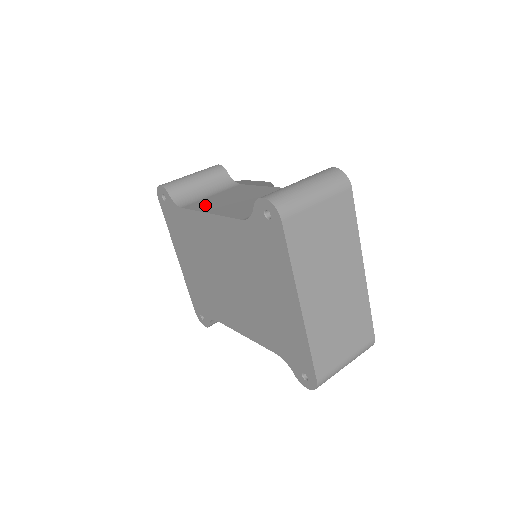
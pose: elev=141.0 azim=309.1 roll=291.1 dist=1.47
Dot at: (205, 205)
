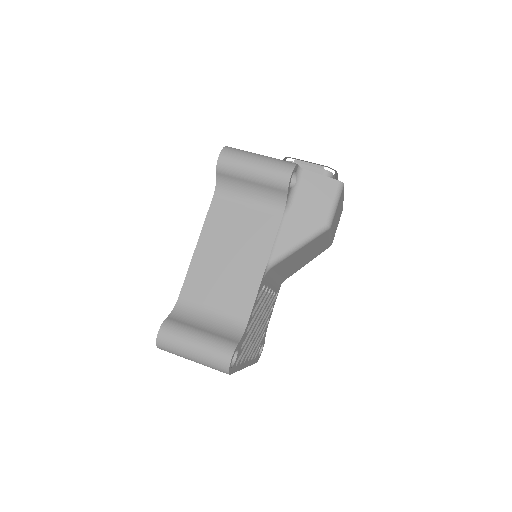
Dot at: (217, 223)
